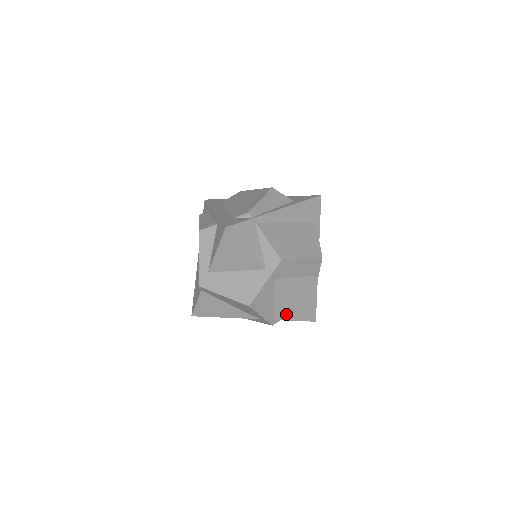
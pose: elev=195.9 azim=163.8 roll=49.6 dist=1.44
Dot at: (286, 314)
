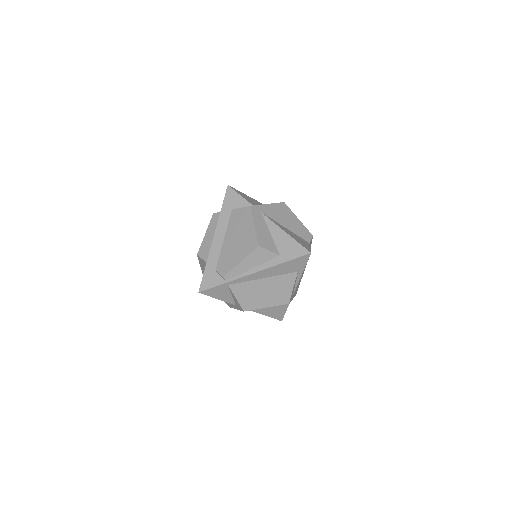
Dot at: occluded
